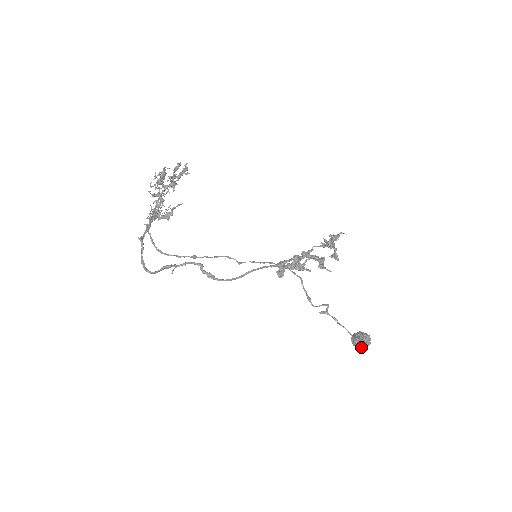
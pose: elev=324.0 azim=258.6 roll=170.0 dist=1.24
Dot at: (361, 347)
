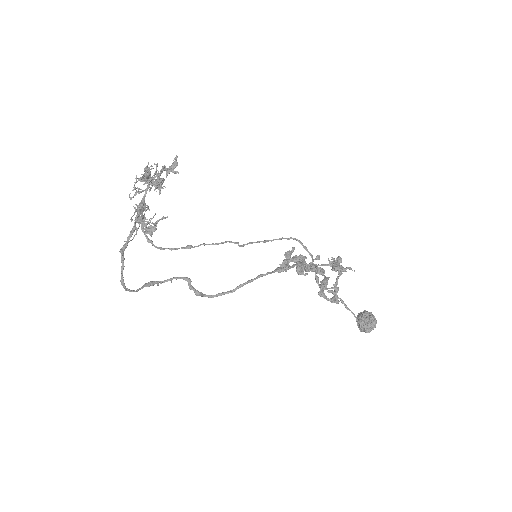
Dot at: (364, 331)
